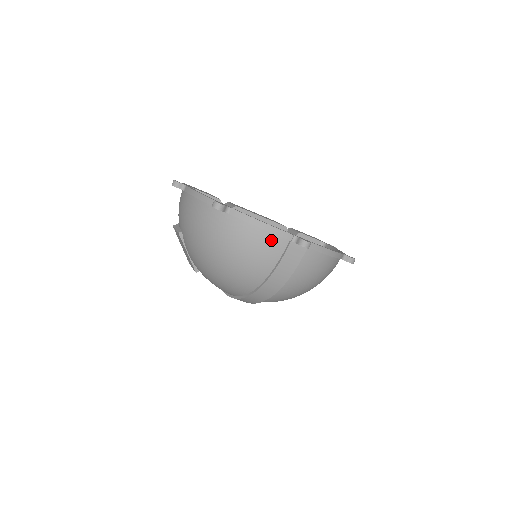
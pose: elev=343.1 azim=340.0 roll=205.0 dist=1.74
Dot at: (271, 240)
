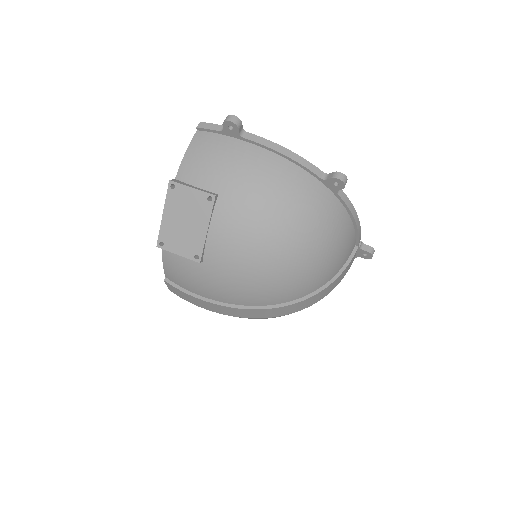
Dot at: (352, 240)
